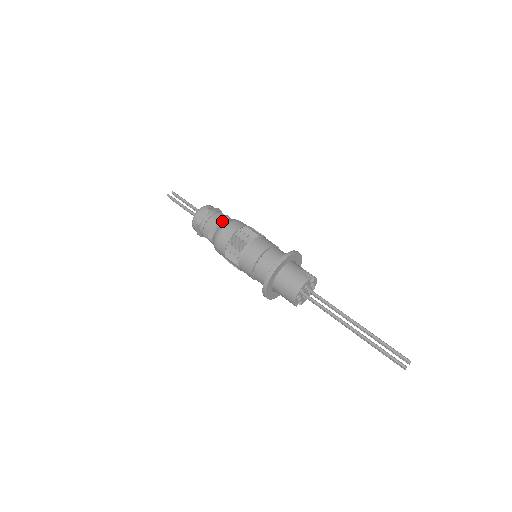
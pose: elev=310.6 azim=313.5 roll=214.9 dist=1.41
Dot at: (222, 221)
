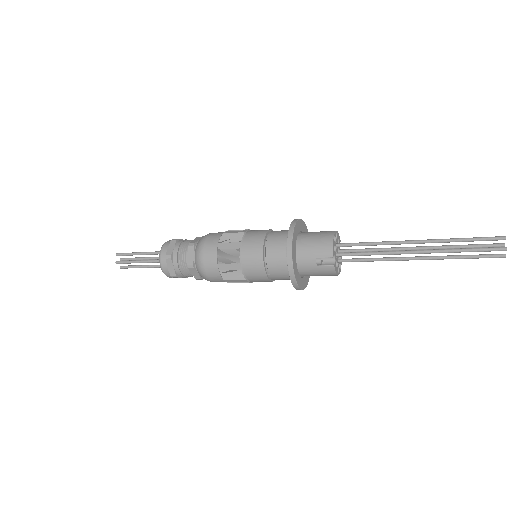
Dot at: occluded
